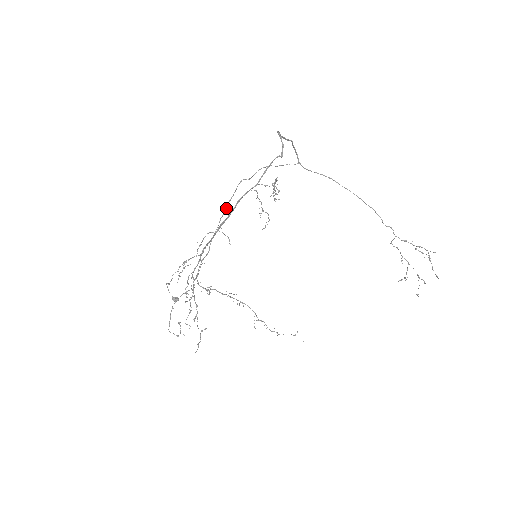
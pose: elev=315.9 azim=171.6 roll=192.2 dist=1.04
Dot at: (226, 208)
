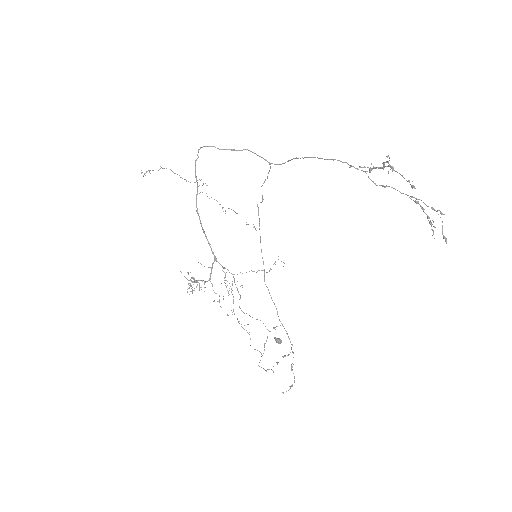
Dot at: occluded
